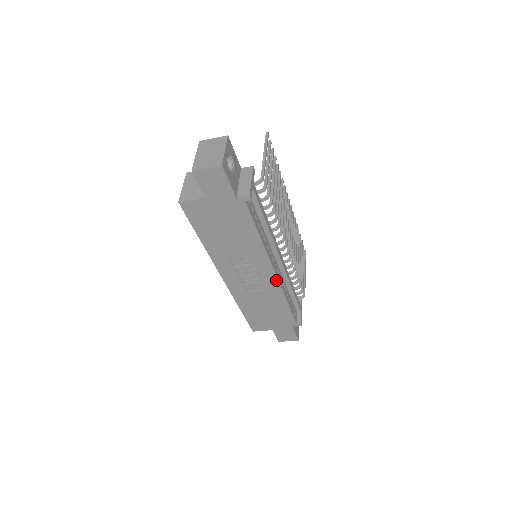
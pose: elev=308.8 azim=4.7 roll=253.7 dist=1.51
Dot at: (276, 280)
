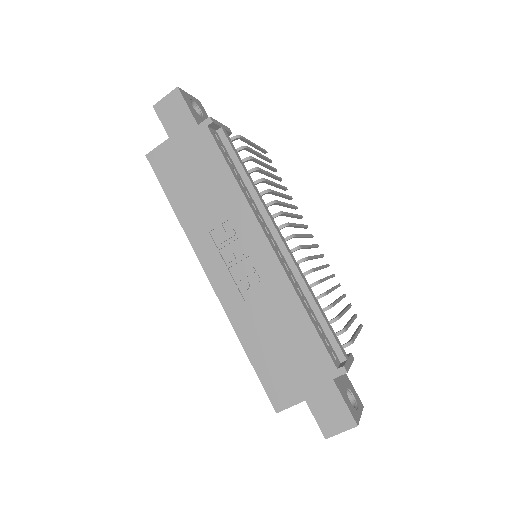
Dot at: (275, 259)
